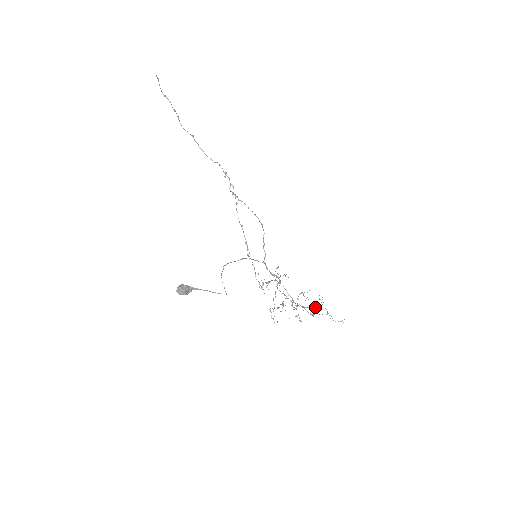
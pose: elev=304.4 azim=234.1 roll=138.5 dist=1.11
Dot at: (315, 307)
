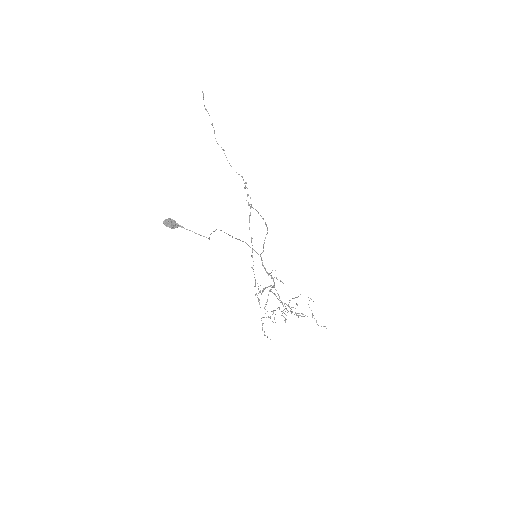
Dot at: (303, 314)
